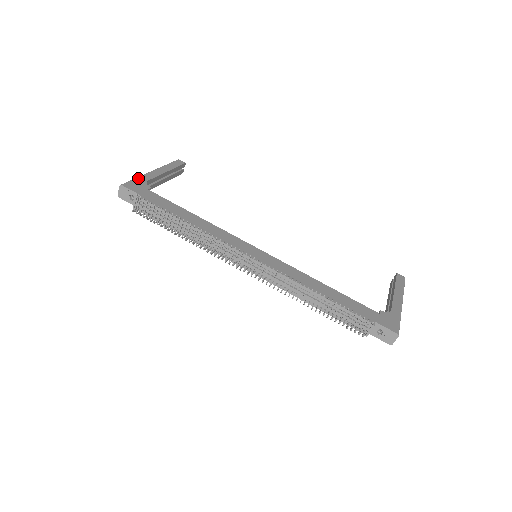
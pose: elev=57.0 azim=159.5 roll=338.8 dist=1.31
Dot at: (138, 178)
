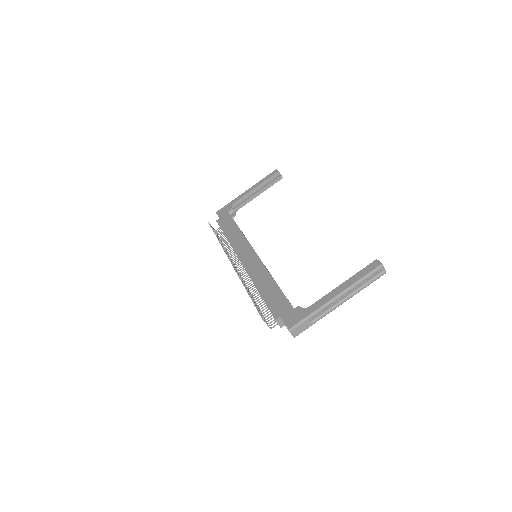
Dot at: (230, 202)
